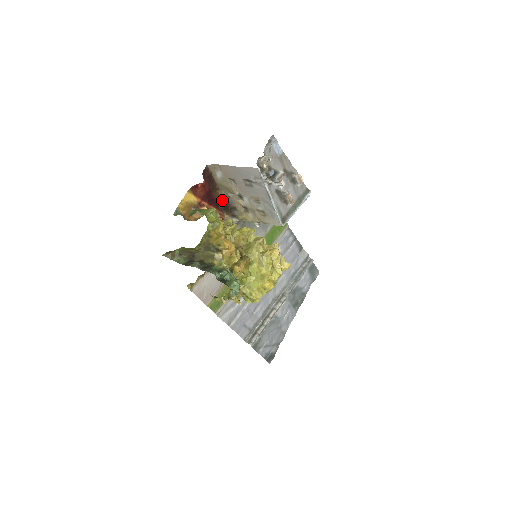
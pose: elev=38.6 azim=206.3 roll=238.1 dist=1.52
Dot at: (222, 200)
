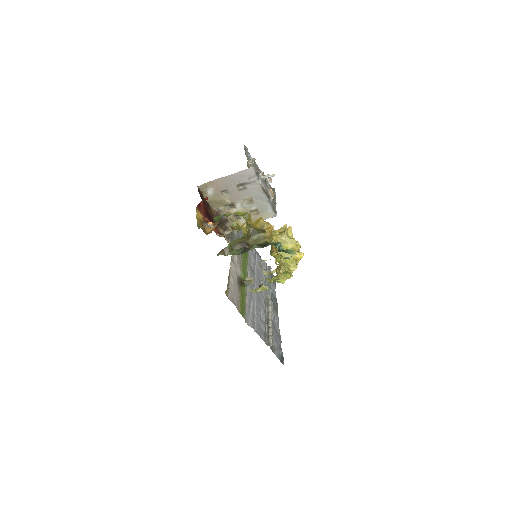
Dot at: (215, 216)
